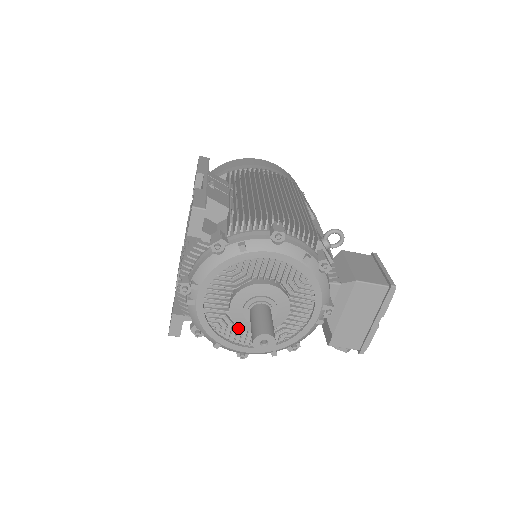
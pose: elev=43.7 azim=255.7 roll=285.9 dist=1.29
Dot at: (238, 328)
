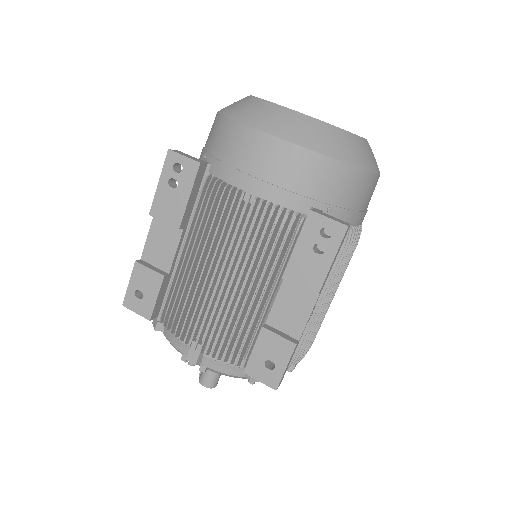
Dot at: occluded
